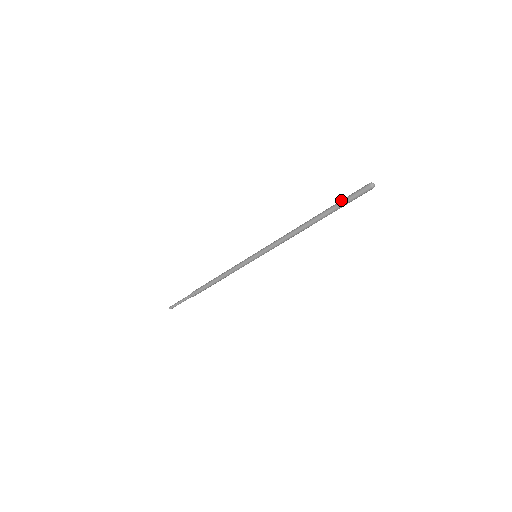
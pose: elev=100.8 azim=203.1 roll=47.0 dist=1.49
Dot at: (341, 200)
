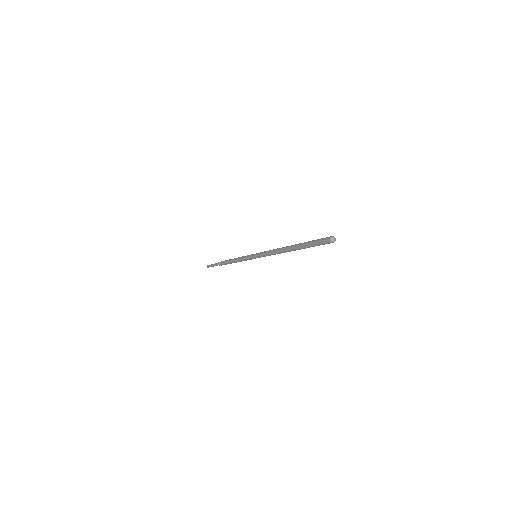
Dot at: (309, 244)
